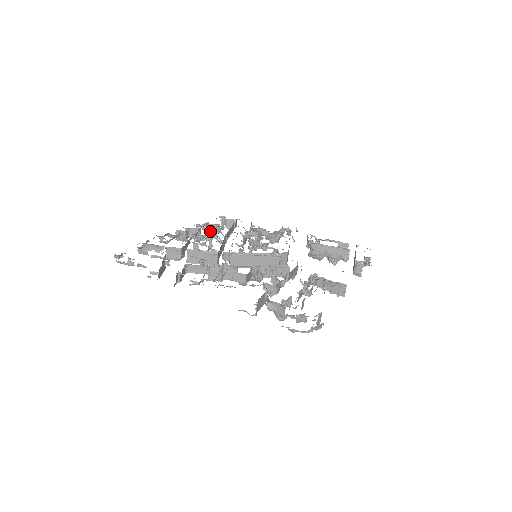
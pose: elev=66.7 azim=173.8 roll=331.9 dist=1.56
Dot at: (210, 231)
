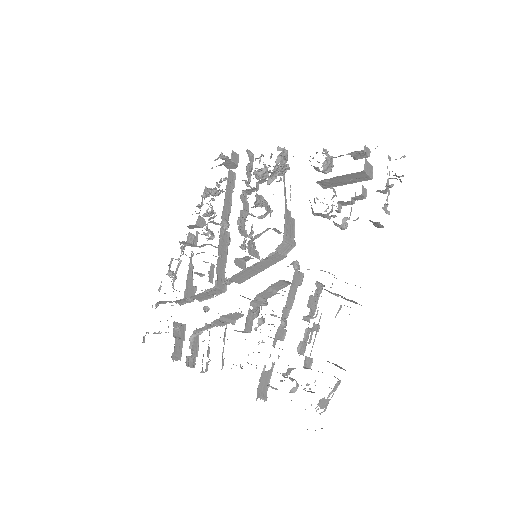
Dot at: occluded
